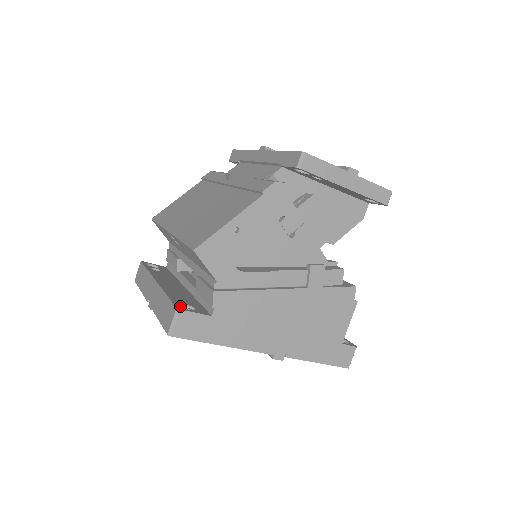
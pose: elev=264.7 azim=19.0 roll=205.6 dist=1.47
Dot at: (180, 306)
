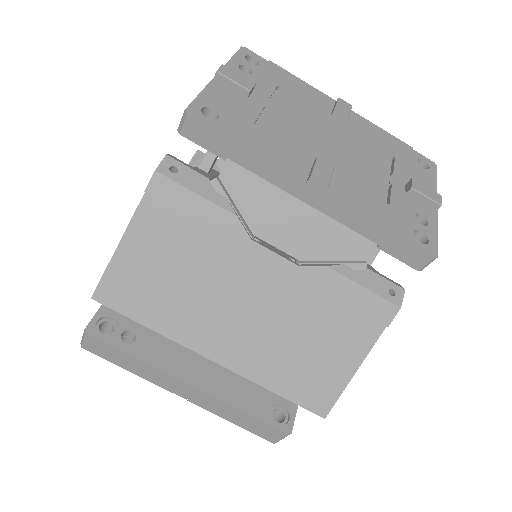
Dot at: (271, 417)
